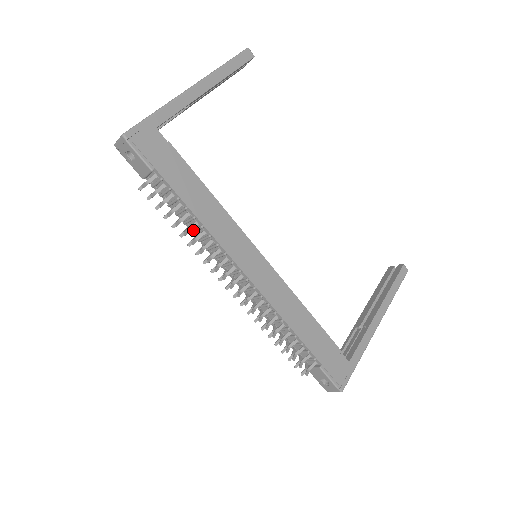
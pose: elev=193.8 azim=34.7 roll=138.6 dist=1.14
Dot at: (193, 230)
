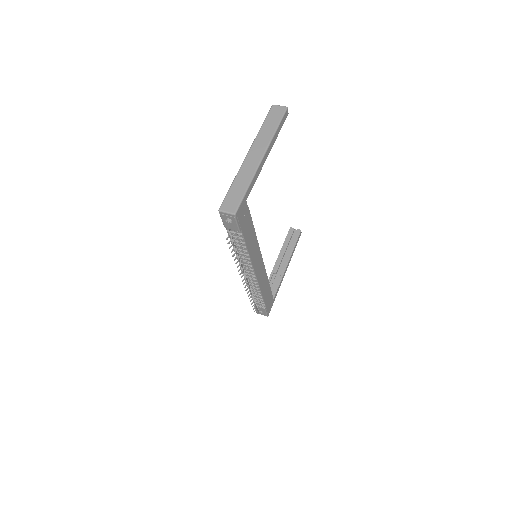
Dot at: occluded
